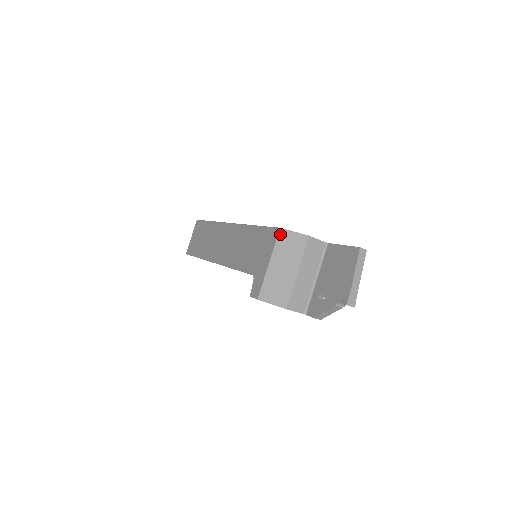
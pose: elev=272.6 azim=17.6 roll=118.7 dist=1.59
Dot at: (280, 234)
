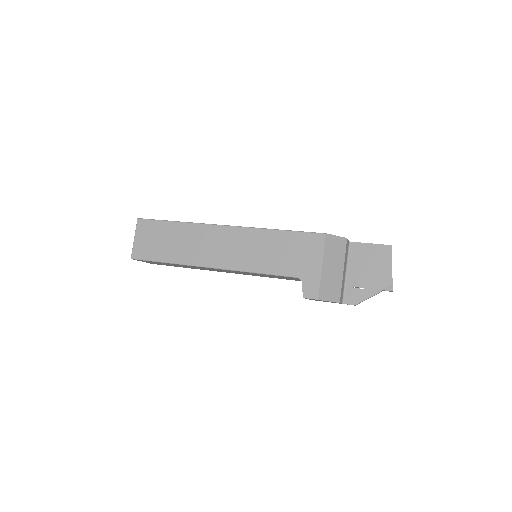
Dot at: (327, 239)
